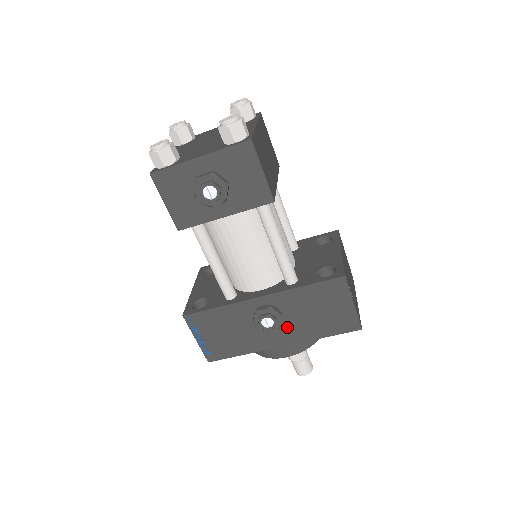
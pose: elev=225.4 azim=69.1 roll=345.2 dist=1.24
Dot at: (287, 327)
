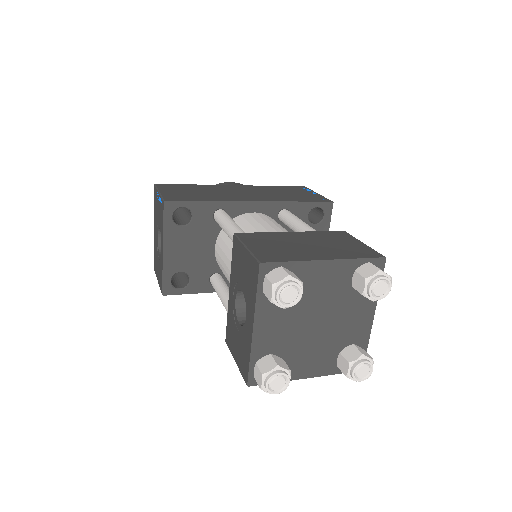
Dot at: occluded
